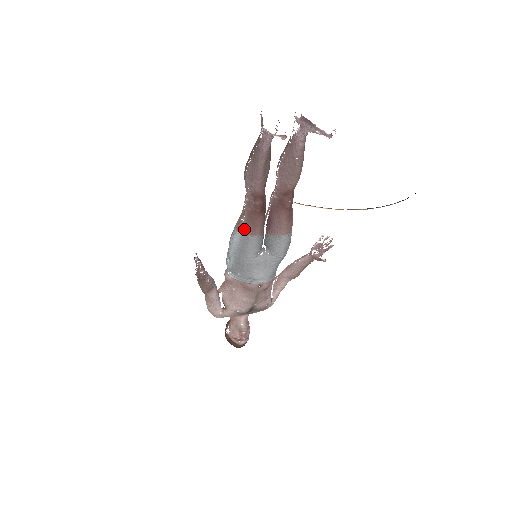
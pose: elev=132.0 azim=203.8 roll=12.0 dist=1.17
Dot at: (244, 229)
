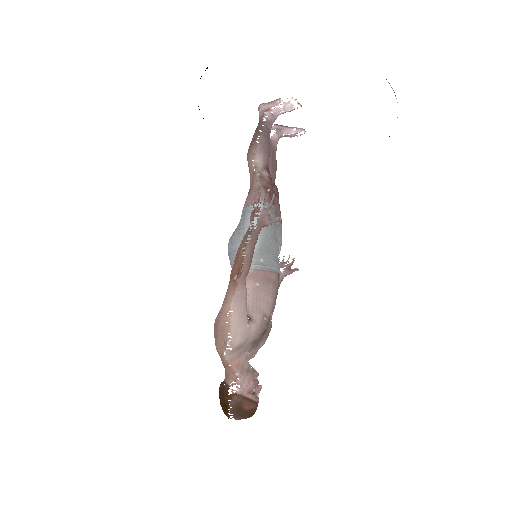
Dot at: (266, 198)
